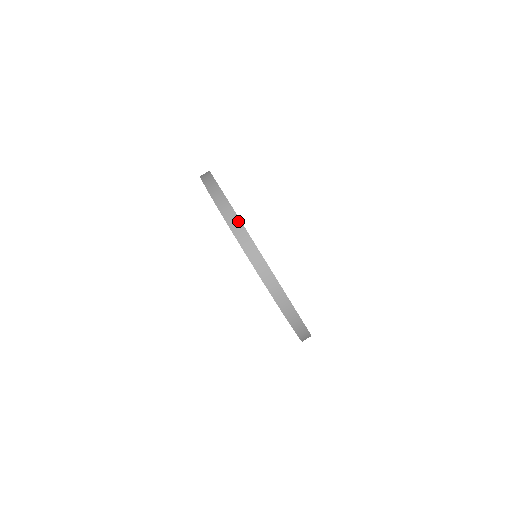
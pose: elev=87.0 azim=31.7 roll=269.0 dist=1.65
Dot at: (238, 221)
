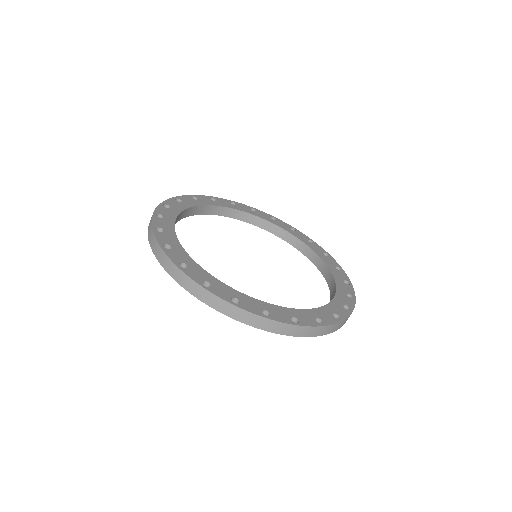
Dot at: (218, 299)
